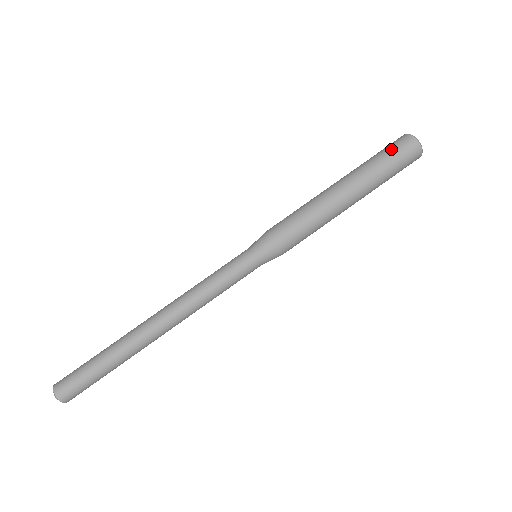
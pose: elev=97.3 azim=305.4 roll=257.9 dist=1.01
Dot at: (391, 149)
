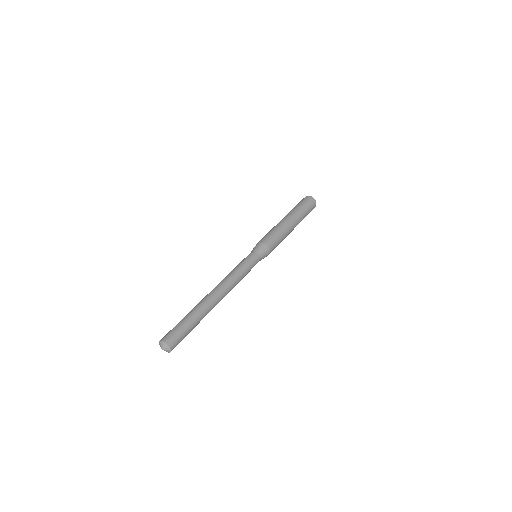
Dot at: occluded
